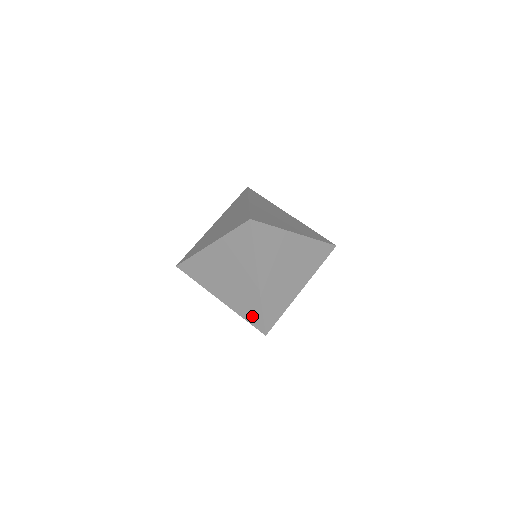
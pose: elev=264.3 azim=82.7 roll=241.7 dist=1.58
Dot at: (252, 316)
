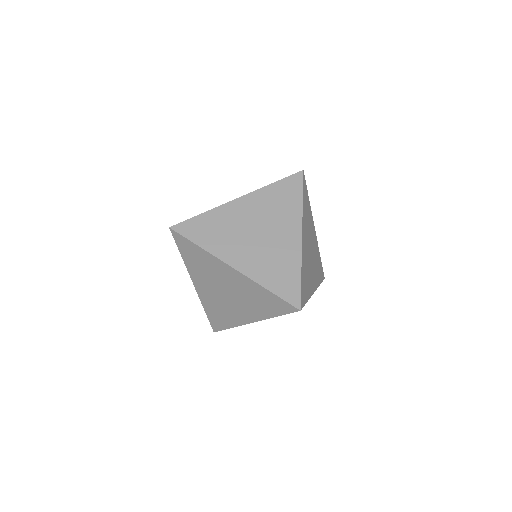
Dot at: (216, 319)
